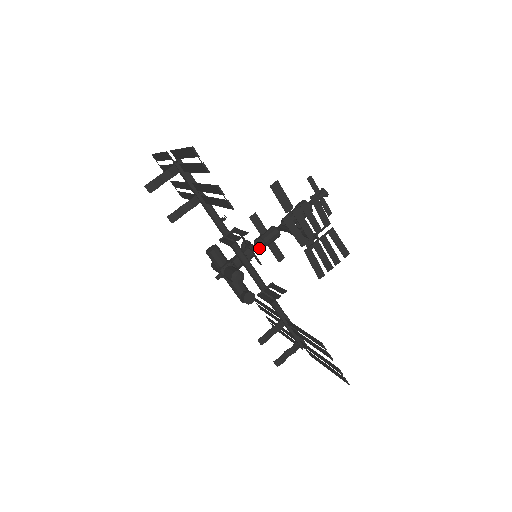
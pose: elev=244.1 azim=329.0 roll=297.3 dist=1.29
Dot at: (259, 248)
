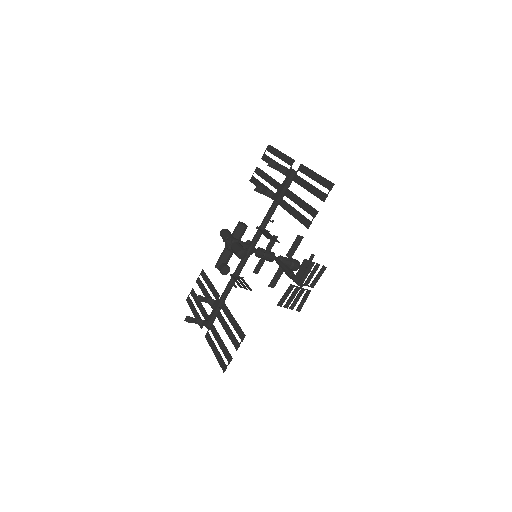
Dot at: (258, 254)
